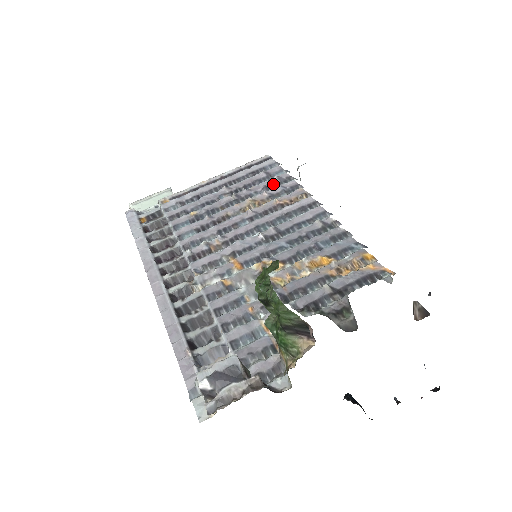
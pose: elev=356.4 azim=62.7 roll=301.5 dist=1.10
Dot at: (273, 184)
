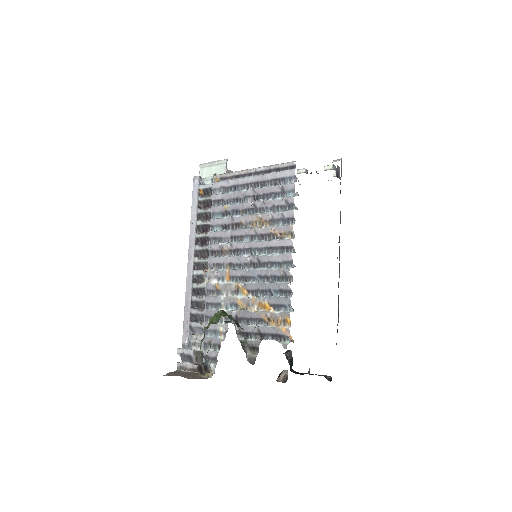
Dot at: (280, 206)
